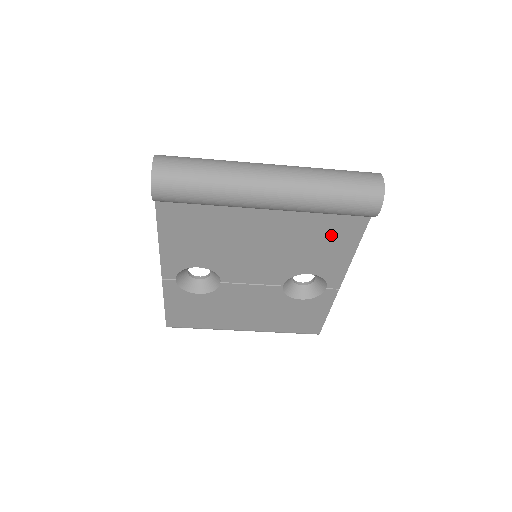
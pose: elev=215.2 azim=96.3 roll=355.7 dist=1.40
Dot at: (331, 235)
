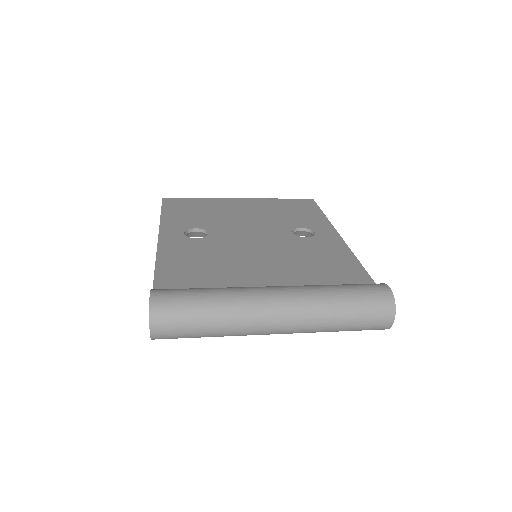
Dot at: occluded
